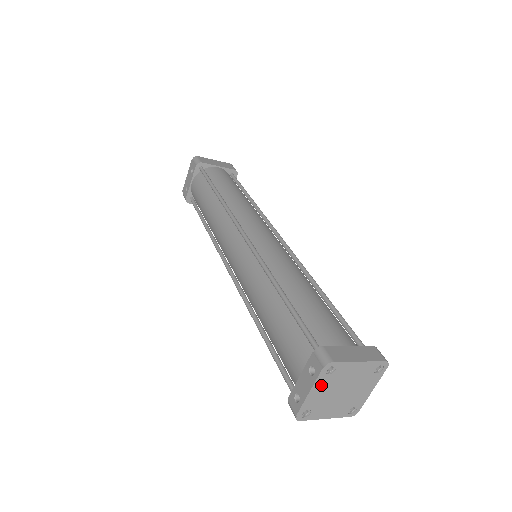
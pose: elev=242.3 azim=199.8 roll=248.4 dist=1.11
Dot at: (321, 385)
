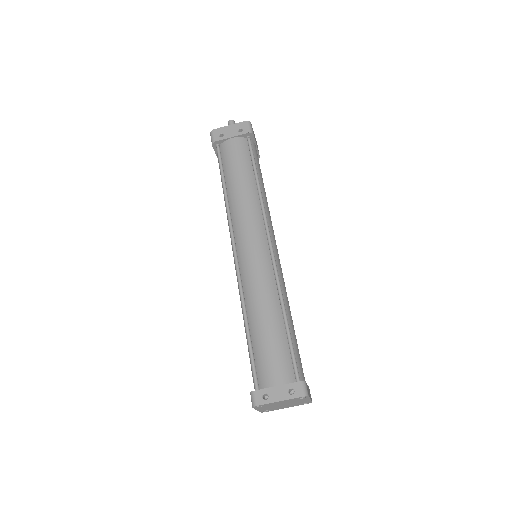
Dot at: (287, 401)
